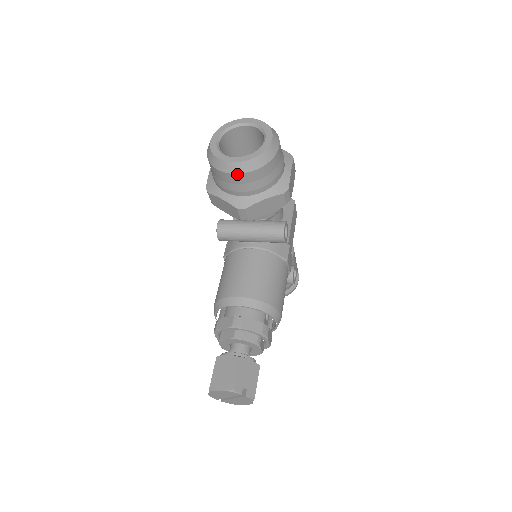
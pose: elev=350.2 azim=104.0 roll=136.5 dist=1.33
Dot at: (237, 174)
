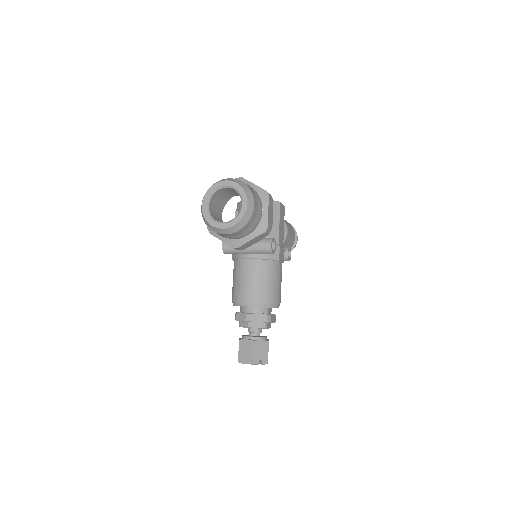
Dot at: (226, 234)
